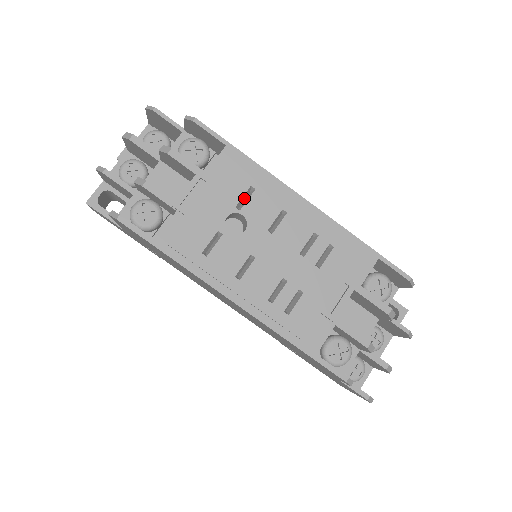
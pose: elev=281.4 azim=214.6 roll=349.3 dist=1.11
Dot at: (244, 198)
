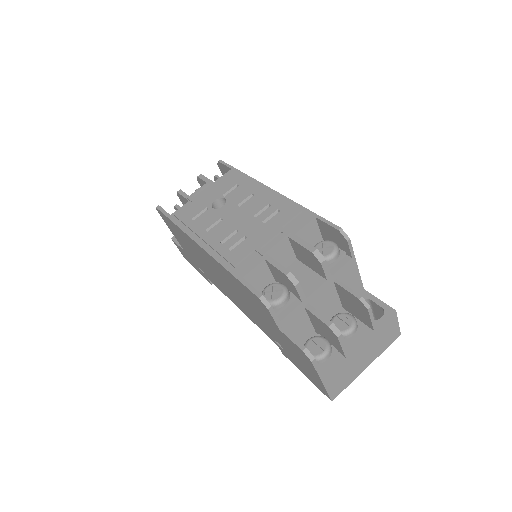
Dot at: occluded
